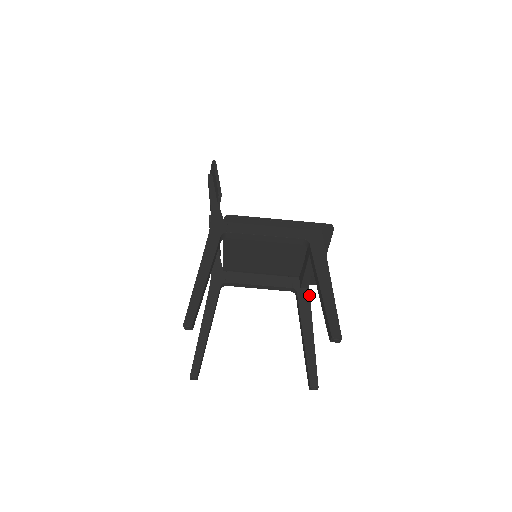
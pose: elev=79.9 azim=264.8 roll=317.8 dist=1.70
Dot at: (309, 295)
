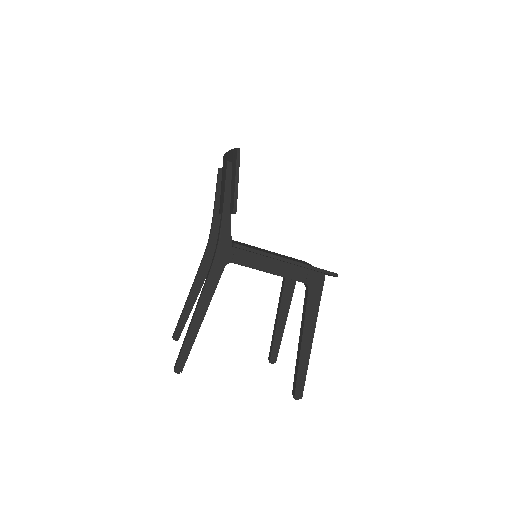
Dot at: (295, 282)
